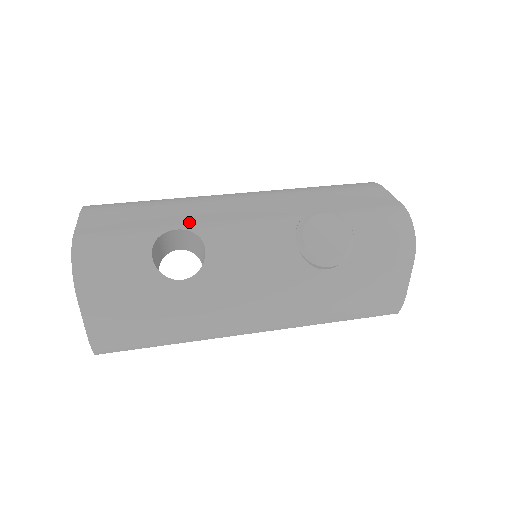
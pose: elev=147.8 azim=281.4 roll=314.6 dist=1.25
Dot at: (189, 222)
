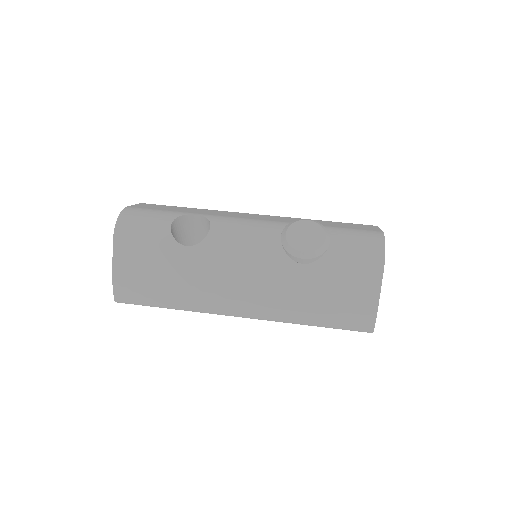
Dot at: (207, 214)
